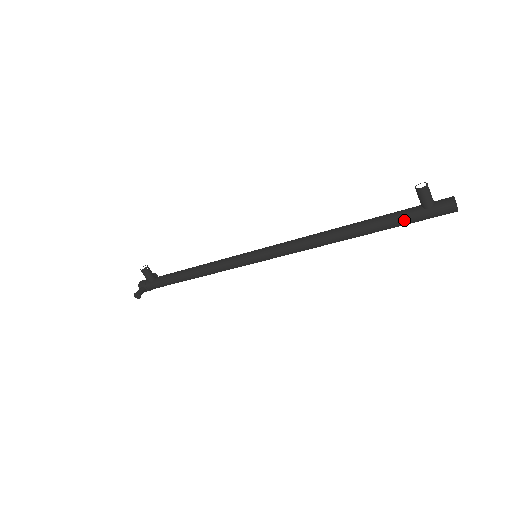
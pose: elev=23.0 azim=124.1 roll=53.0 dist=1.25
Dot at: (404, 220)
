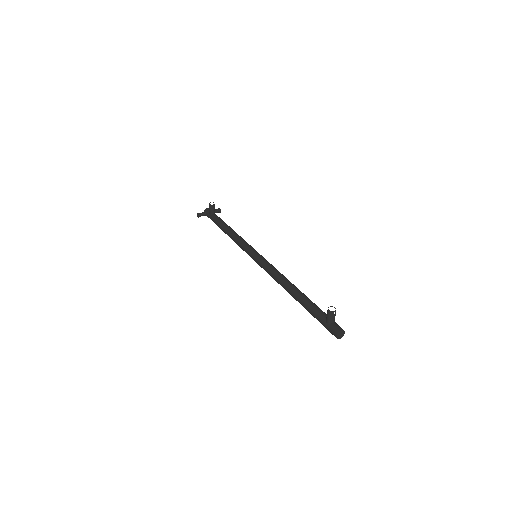
Dot at: (315, 316)
